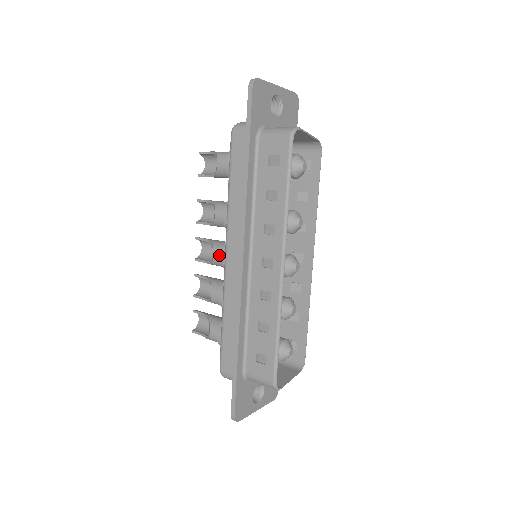
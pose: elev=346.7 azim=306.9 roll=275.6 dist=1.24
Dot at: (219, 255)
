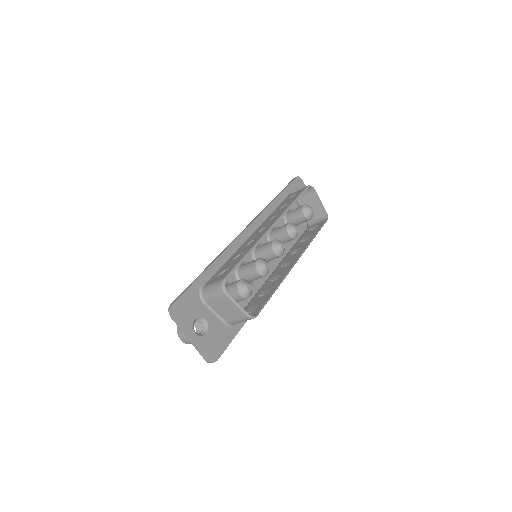
Dot at: occluded
